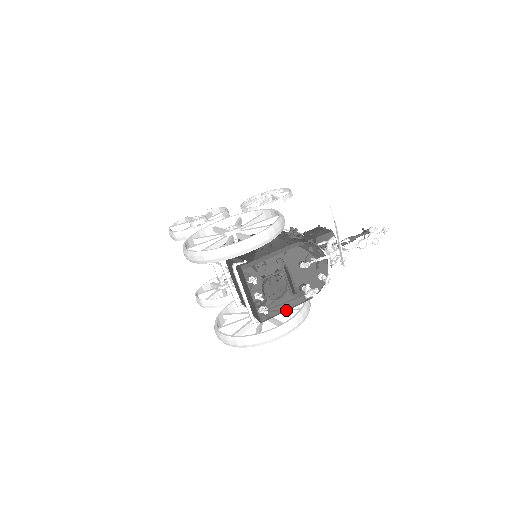
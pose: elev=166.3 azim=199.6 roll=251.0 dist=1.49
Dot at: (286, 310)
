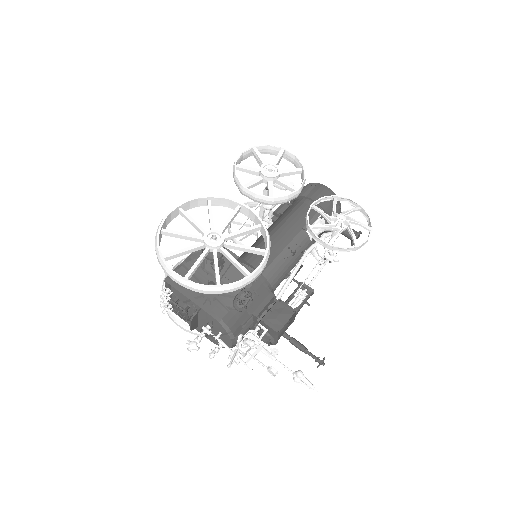
Dot at: occluded
